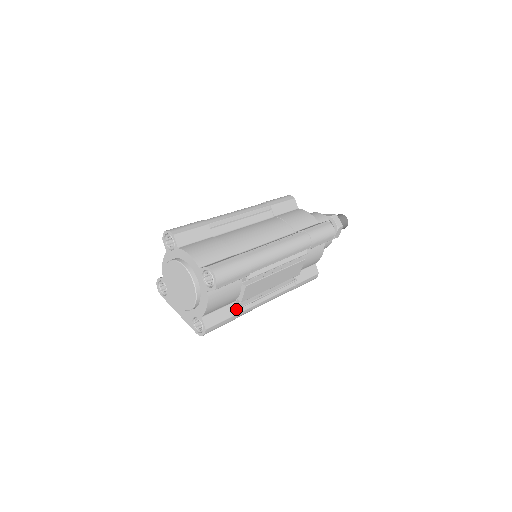
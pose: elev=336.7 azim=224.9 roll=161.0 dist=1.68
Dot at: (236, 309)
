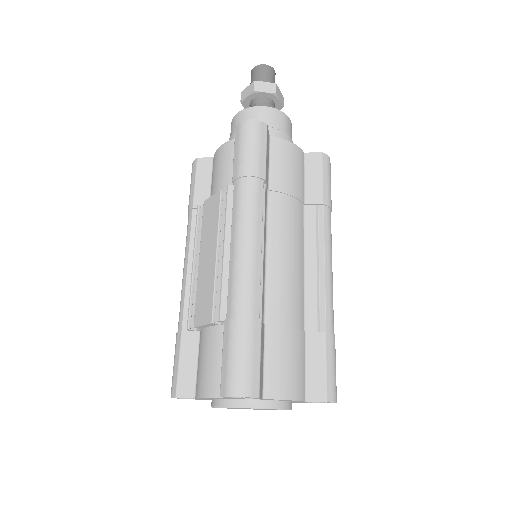
Dot at: occluded
